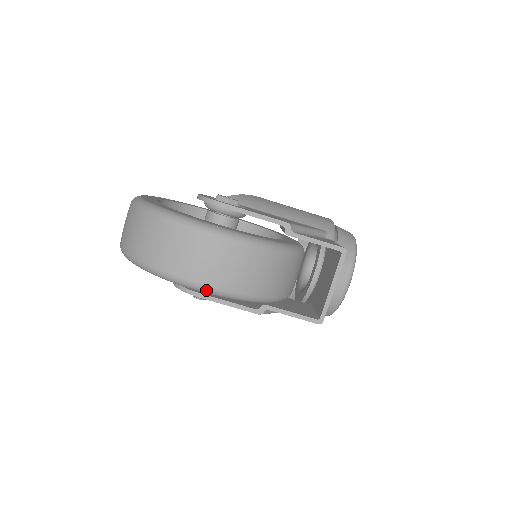
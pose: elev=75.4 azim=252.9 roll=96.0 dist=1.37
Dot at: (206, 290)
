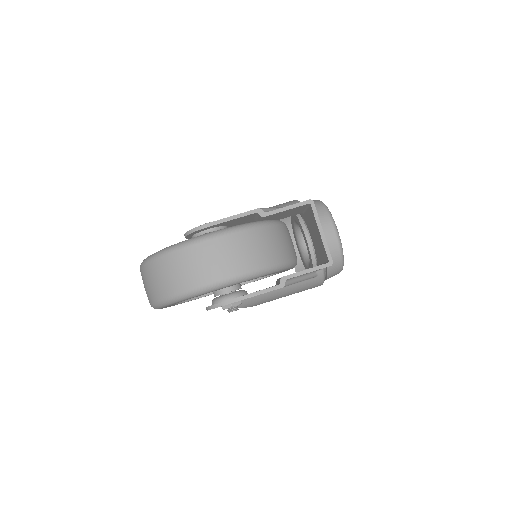
Dot at: (228, 282)
